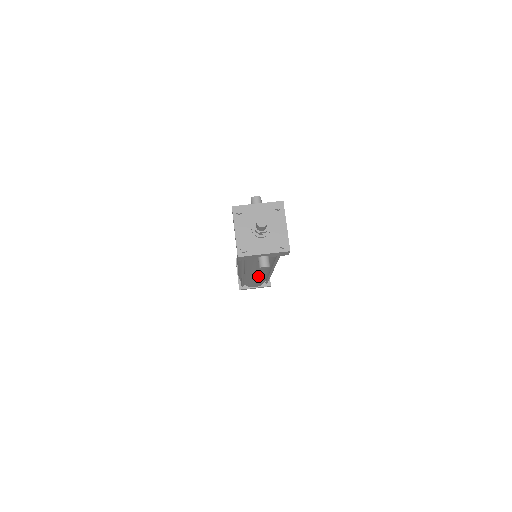
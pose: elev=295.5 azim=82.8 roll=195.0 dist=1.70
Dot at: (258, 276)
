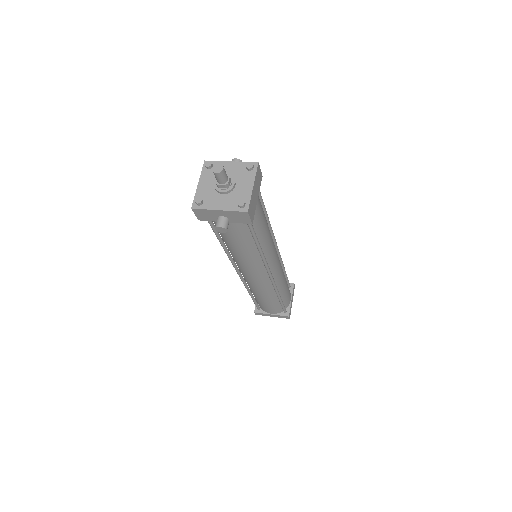
Dot at: (255, 281)
